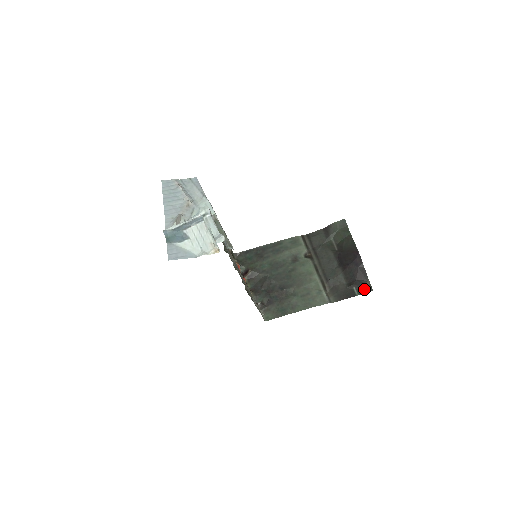
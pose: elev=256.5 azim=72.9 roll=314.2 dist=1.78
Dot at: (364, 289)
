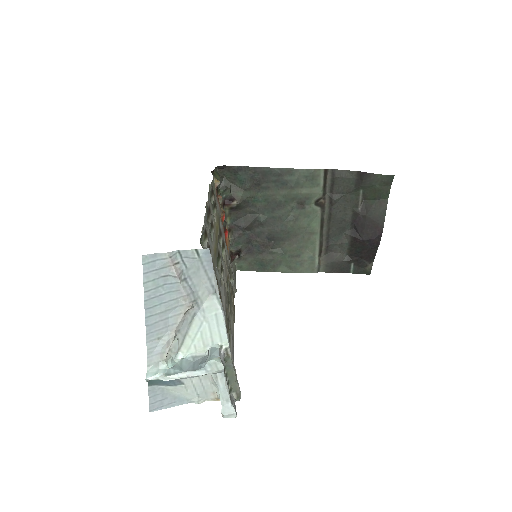
Dot at: (362, 270)
